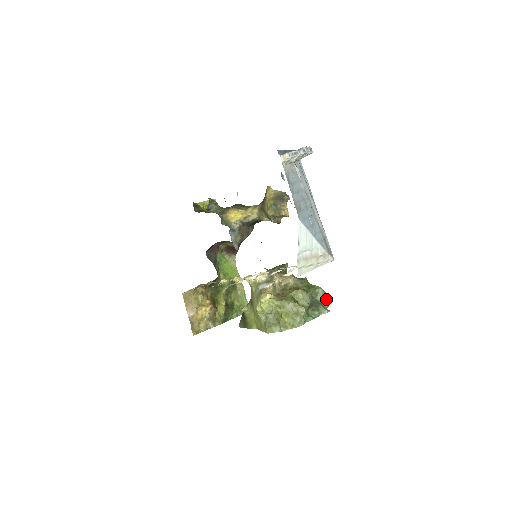
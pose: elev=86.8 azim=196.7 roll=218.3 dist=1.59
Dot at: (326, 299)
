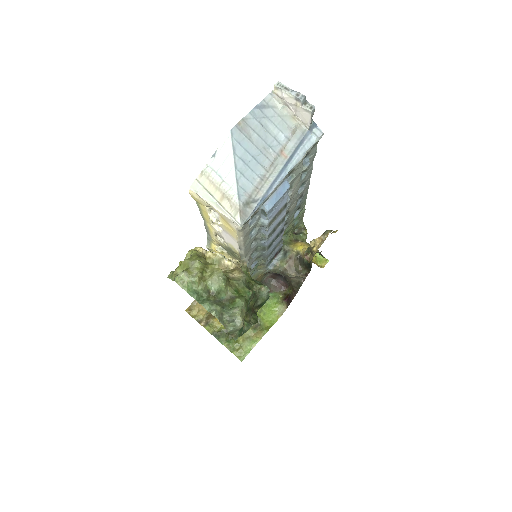
Dot at: (232, 311)
